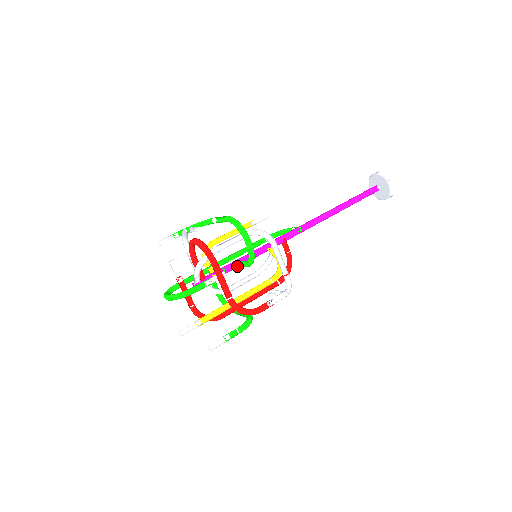
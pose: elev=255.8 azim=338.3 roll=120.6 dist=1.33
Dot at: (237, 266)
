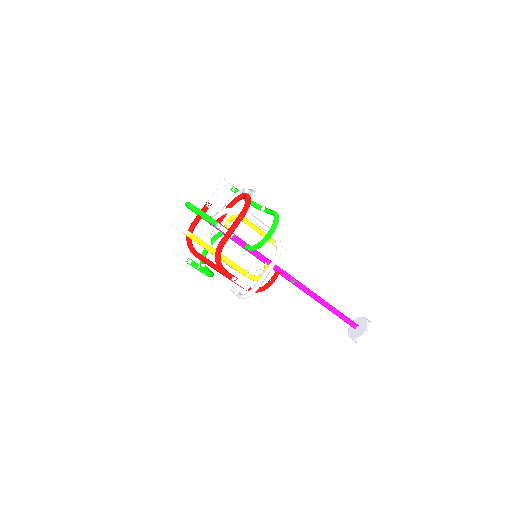
Dot at: (241, 245)
